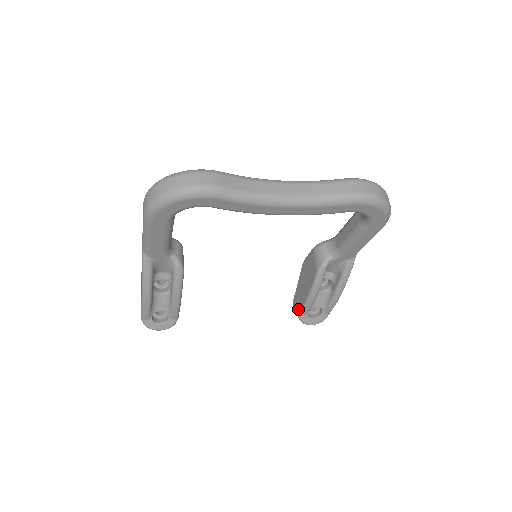
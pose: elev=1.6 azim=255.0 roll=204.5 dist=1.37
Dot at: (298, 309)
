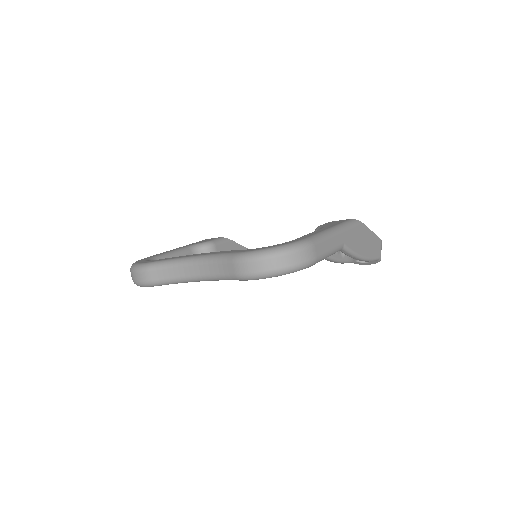
Dot at: occluded
